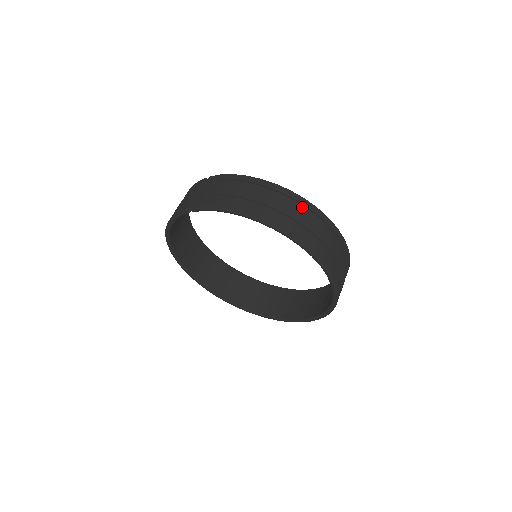
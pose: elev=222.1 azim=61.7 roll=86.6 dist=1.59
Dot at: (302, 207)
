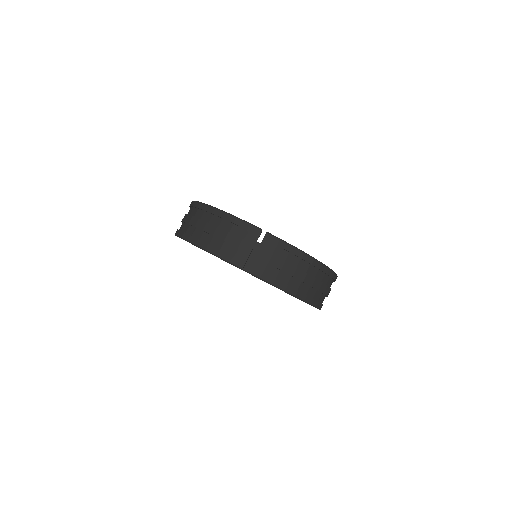
Dot at: (329, 279)
